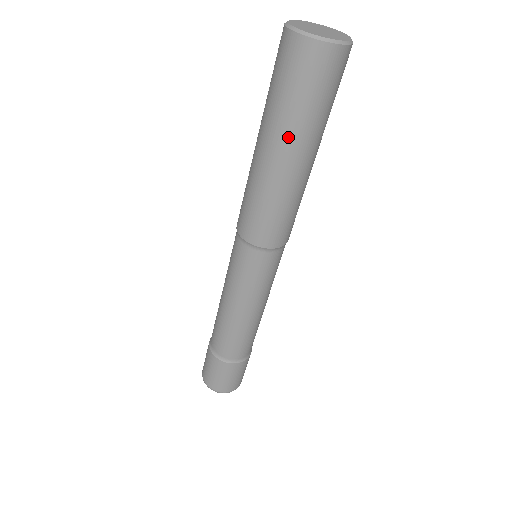
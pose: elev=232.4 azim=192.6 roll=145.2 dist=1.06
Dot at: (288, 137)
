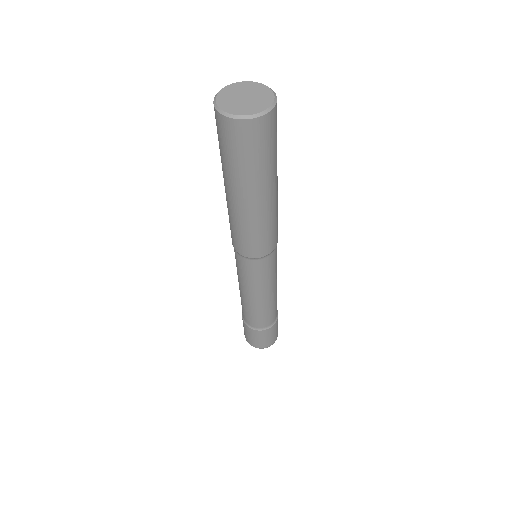
Dot at: (239, 185)
